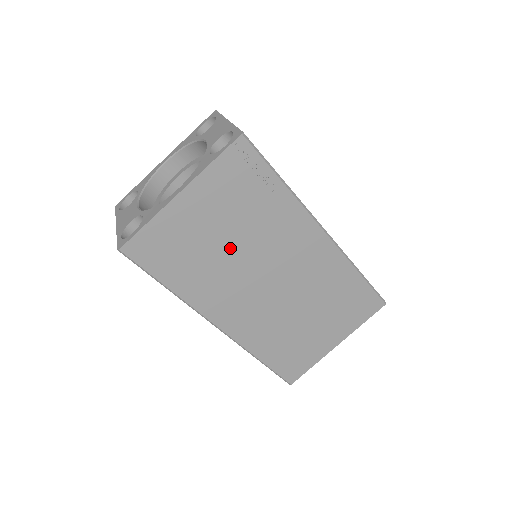
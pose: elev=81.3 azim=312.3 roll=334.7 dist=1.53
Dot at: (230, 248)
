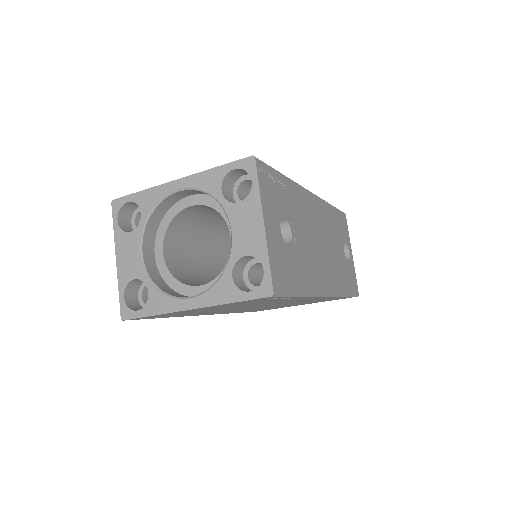
Dot at: (231, 308)
